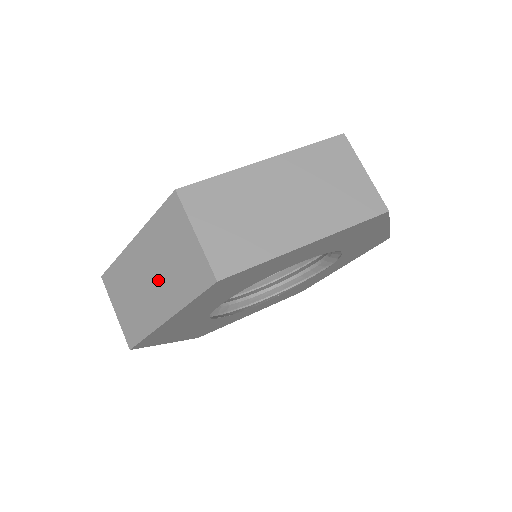
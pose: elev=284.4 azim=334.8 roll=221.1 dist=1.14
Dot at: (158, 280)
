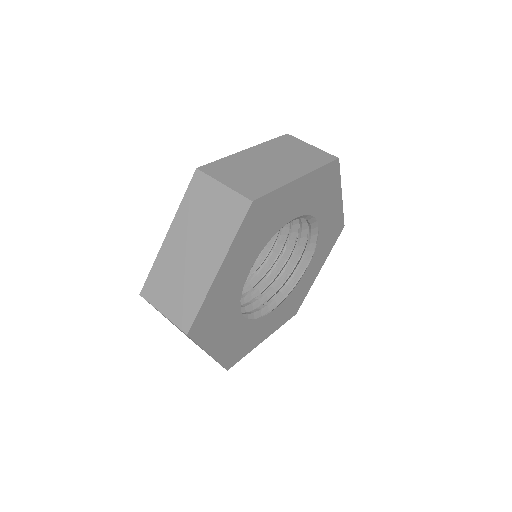
Dot at: (200, 246)
